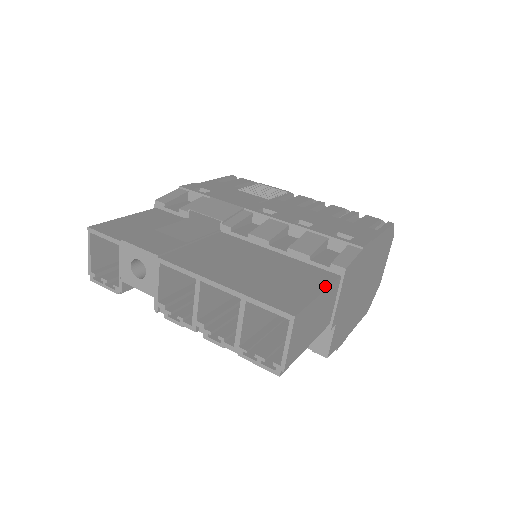
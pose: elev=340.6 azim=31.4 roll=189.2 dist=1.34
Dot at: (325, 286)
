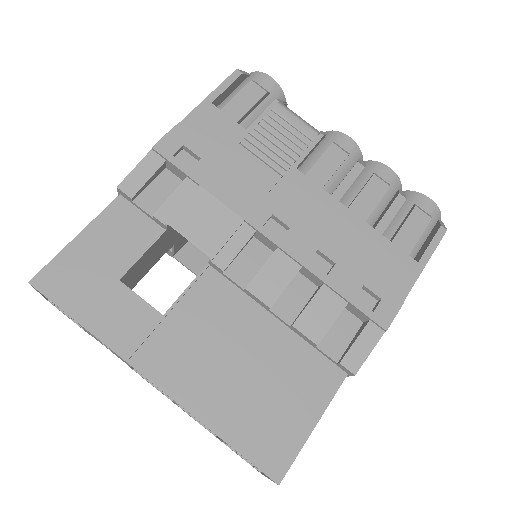
Dot at: (324, 406)
